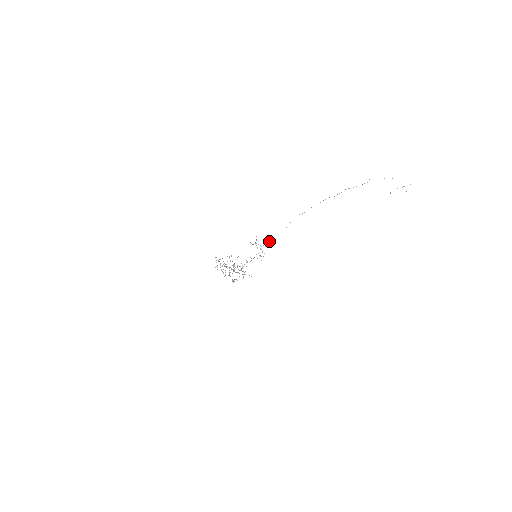
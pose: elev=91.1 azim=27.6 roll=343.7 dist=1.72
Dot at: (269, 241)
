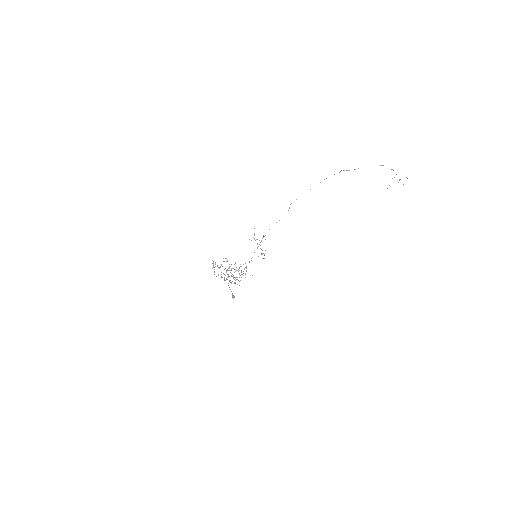
Dot at: (269, 229)
